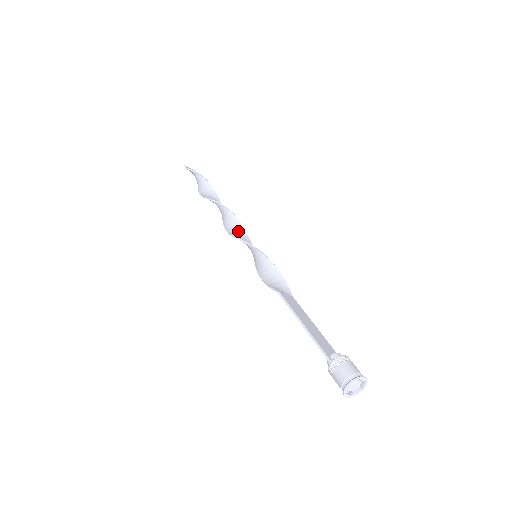
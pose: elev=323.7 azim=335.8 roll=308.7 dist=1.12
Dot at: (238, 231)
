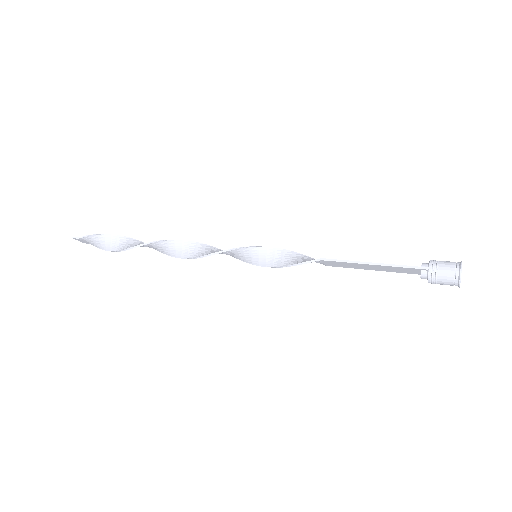
Dot at: (211, 251)
